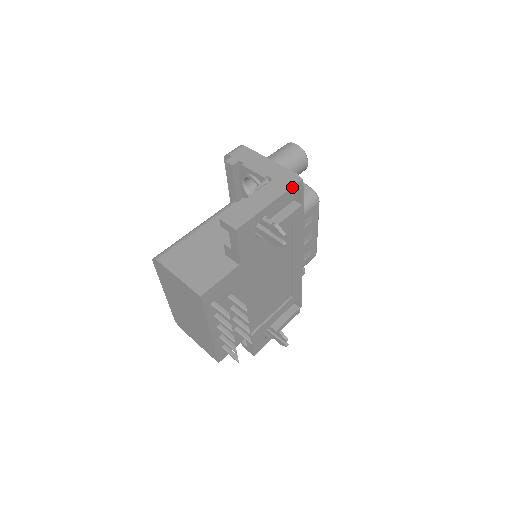
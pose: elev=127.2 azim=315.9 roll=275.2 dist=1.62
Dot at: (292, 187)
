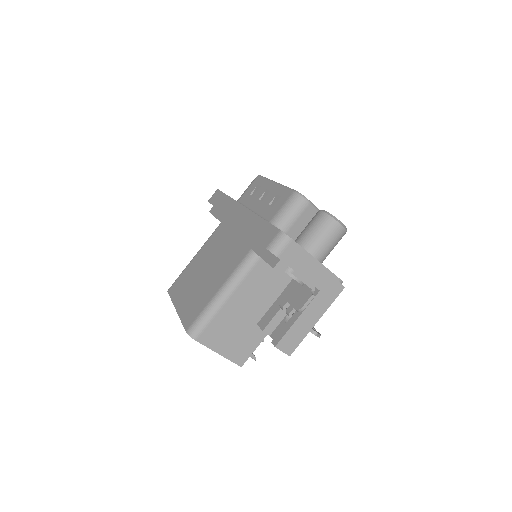
Dot at: occluded
